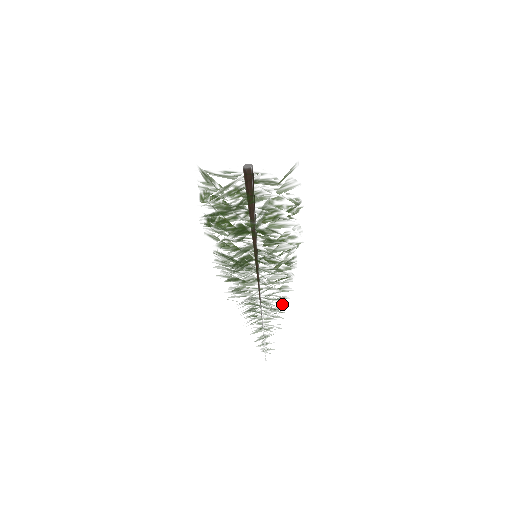
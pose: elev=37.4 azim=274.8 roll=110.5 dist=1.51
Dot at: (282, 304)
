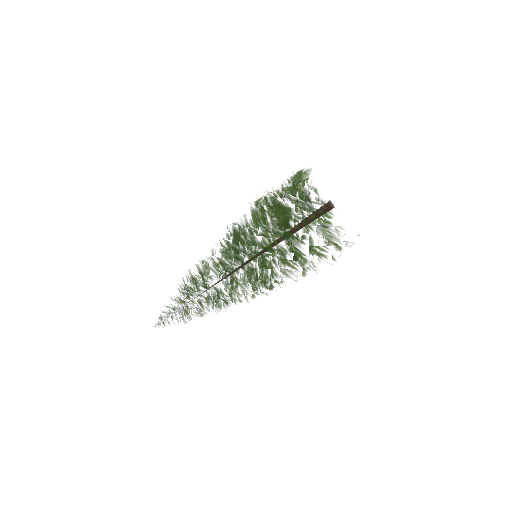
Dot at: occluded
